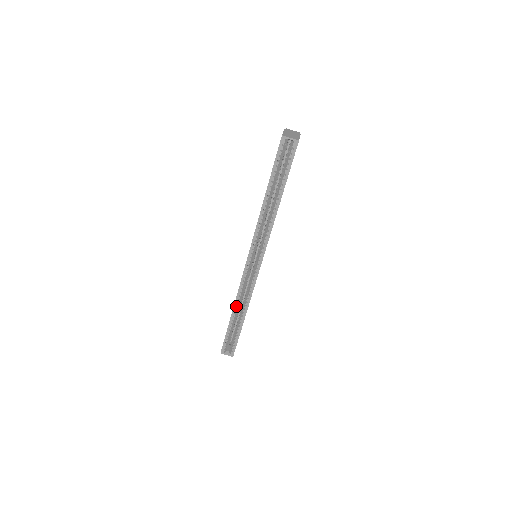
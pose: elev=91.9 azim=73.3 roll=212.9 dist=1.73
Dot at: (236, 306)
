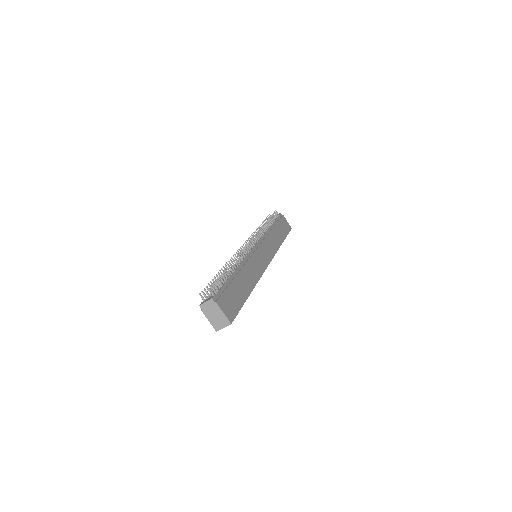
Dot at: occluded
